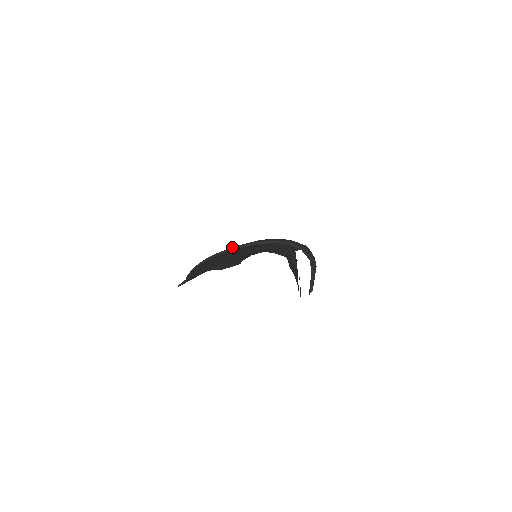
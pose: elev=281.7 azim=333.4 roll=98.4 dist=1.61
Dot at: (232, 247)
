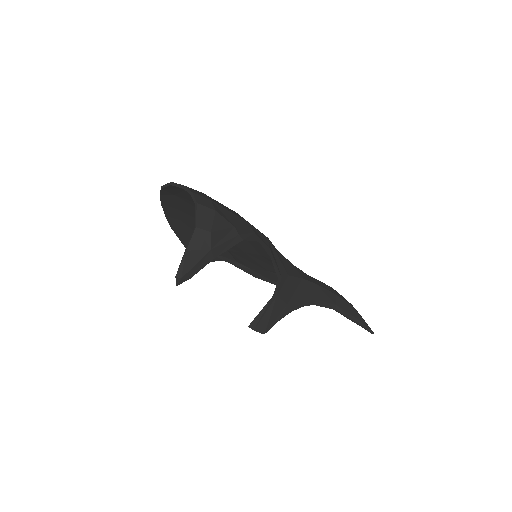
Dot at: occluded
